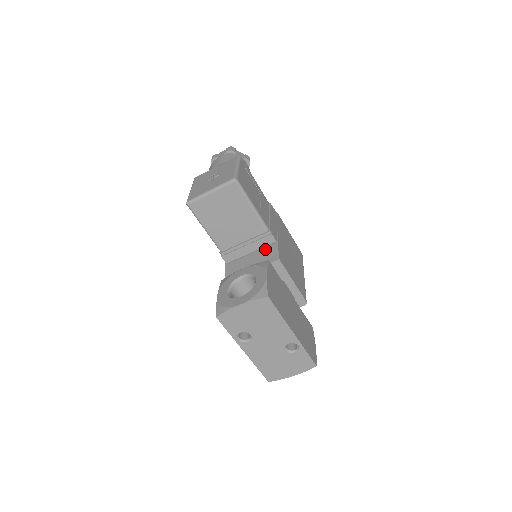
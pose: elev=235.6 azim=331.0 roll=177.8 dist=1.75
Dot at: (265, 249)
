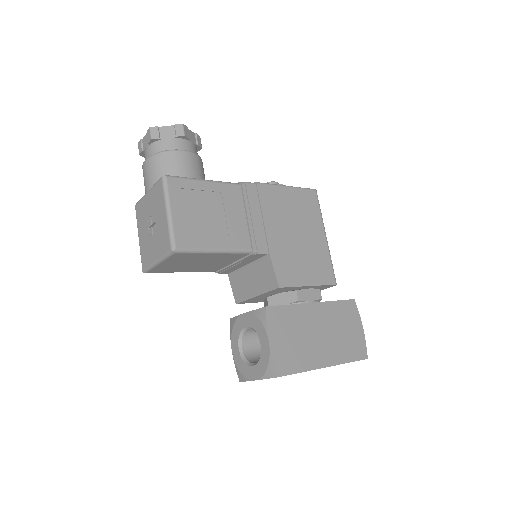
Dot at: (260, 264)
